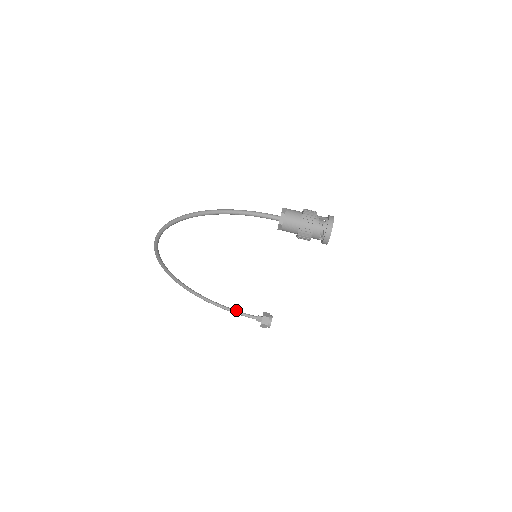
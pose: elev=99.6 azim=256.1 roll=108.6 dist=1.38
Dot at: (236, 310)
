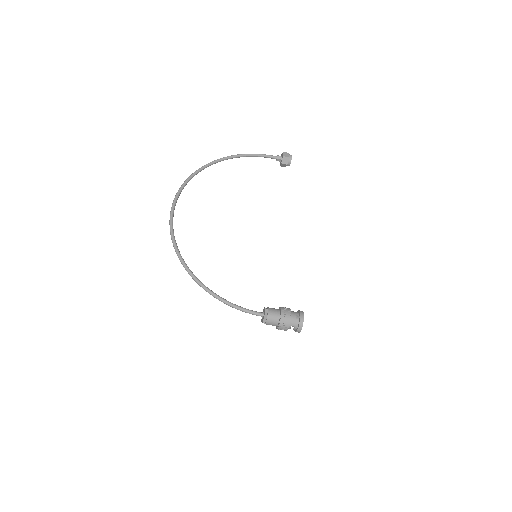
Dot at: (256, 155)
